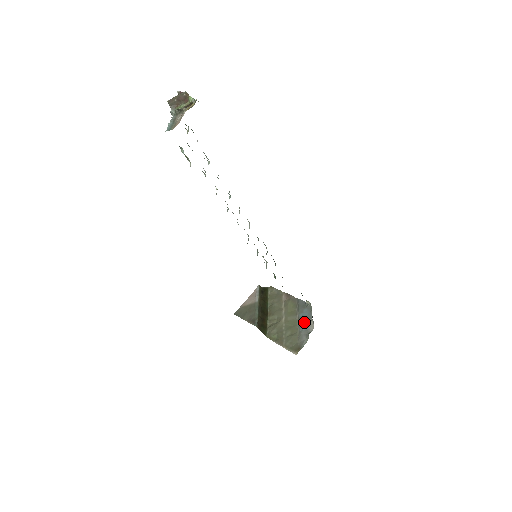
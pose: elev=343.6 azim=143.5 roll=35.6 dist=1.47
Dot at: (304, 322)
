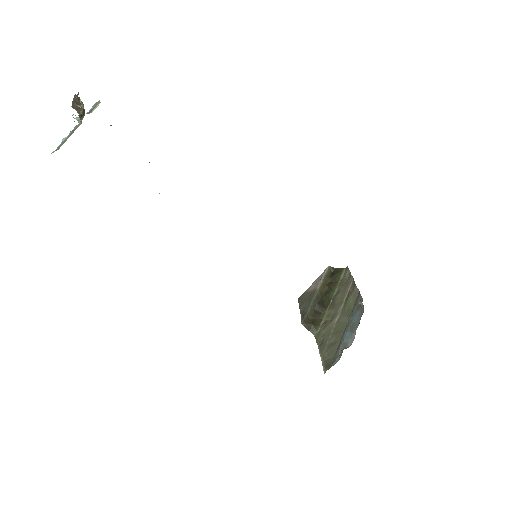
Dot at: (349, 330)
